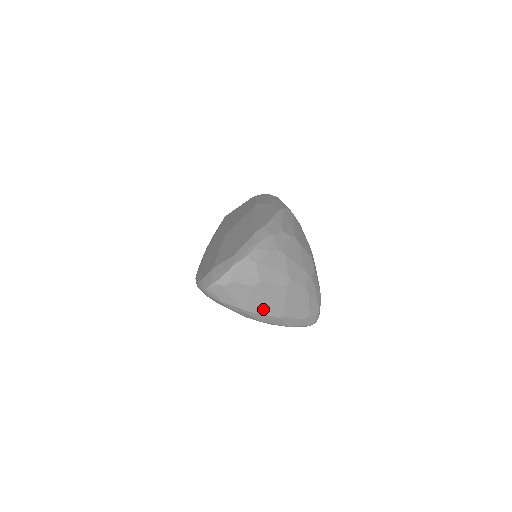
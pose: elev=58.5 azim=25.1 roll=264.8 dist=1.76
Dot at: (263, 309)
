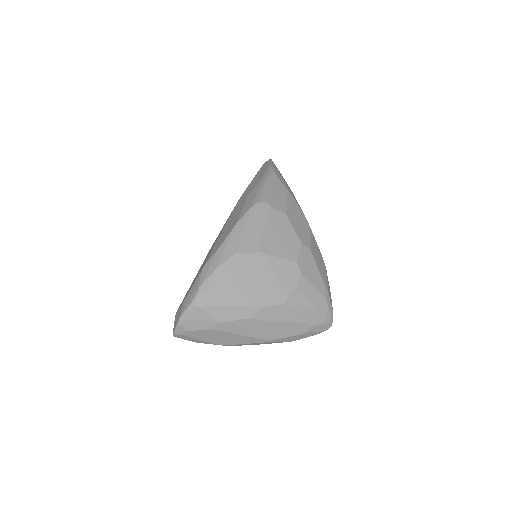
Dot at: (242, 340)
